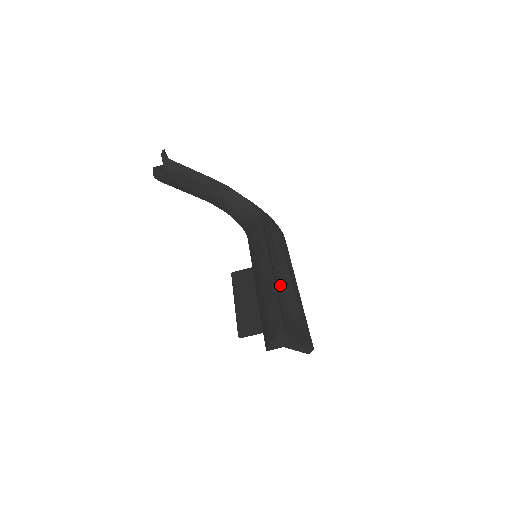
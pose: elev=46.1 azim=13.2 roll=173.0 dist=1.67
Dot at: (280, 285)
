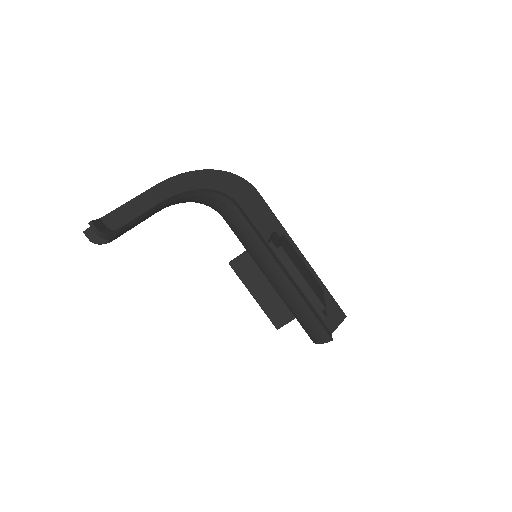
Dot at: occluded
